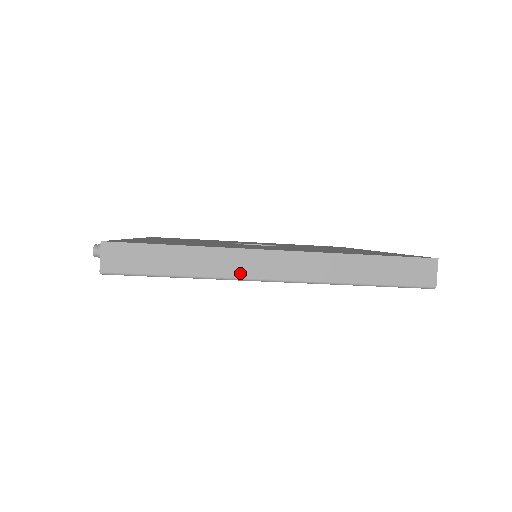
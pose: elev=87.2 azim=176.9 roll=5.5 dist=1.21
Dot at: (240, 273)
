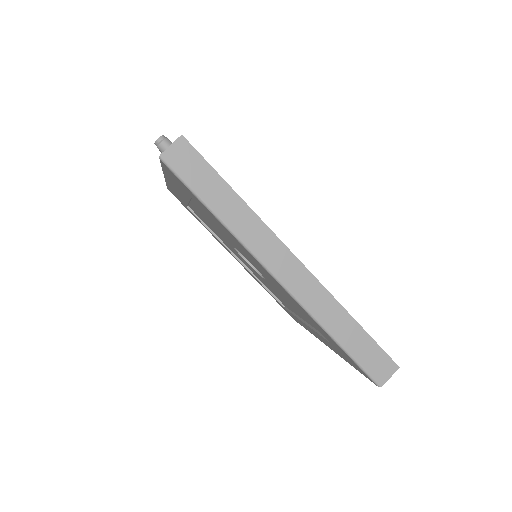
Dot at: (258, 251)
